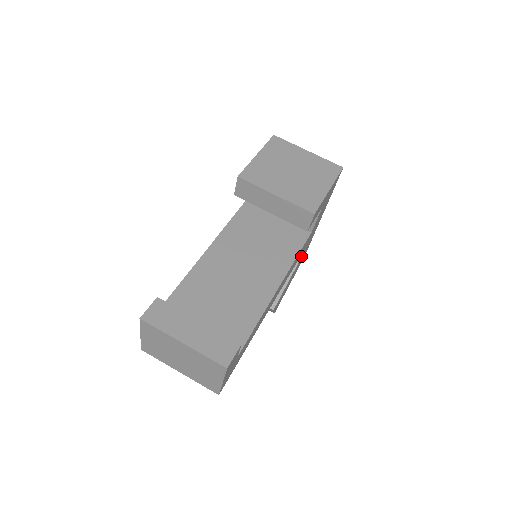
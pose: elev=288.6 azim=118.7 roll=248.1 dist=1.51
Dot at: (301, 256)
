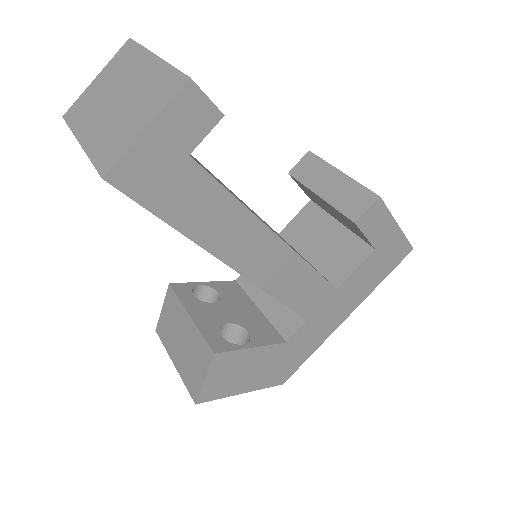
Dot at: (297, 333)
